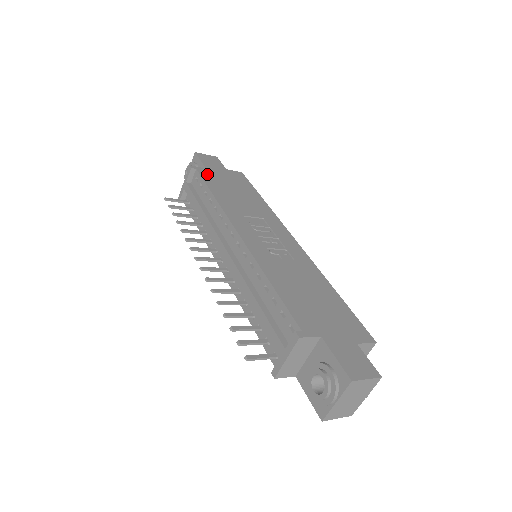
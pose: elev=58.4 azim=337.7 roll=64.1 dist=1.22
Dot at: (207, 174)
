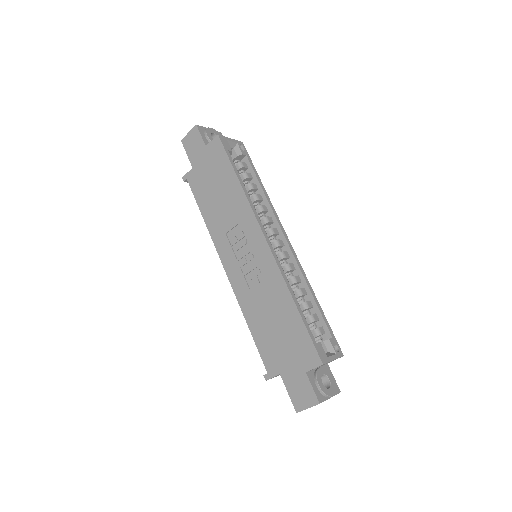
Dot at: (194, 180)
